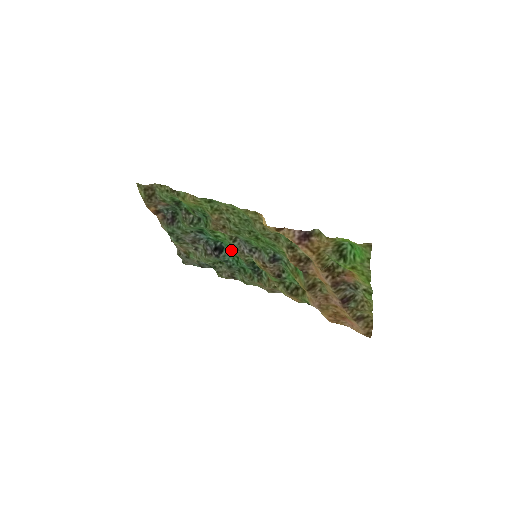
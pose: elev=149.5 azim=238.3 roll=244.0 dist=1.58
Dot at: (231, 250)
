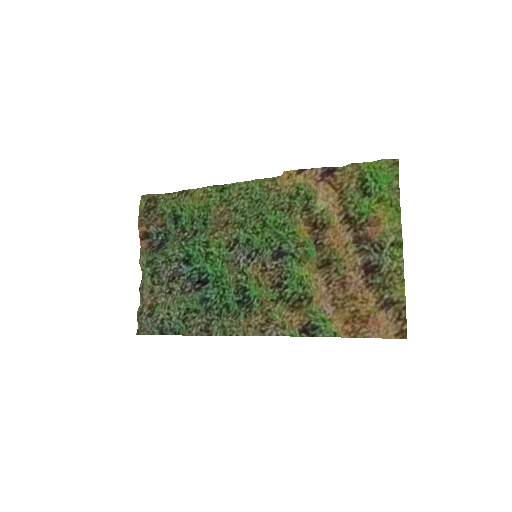
Dot at: (219, 278)
